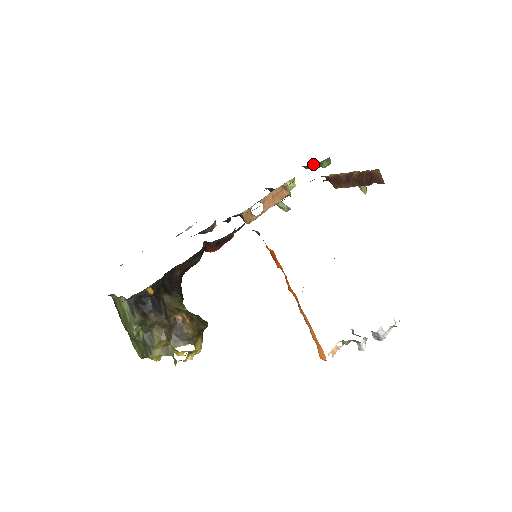
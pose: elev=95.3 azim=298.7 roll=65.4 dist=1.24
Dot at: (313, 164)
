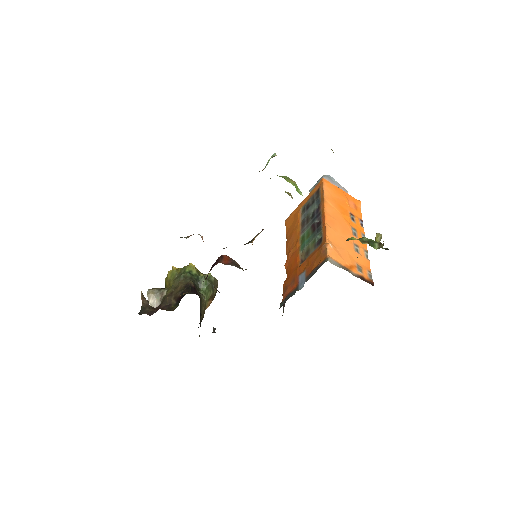
Dot at: occluded
